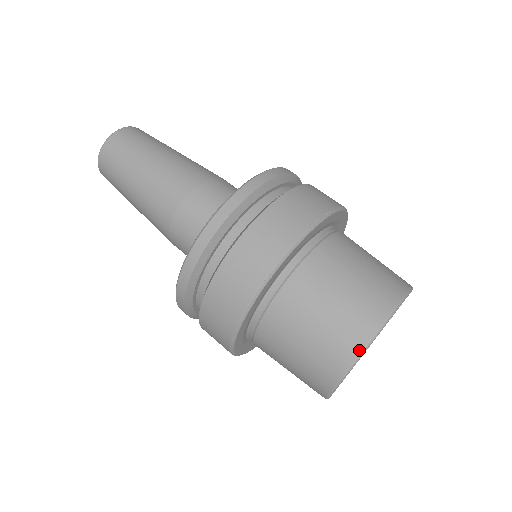
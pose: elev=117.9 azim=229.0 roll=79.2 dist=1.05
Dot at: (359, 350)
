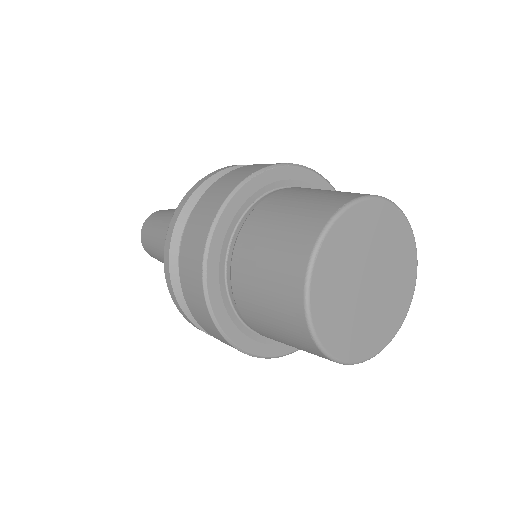
Dot at: (310, 251)
